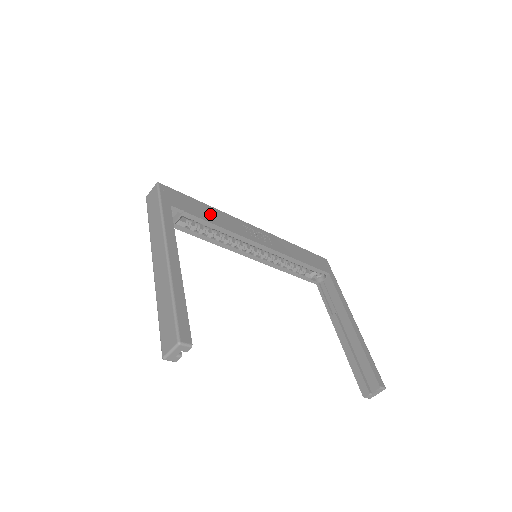
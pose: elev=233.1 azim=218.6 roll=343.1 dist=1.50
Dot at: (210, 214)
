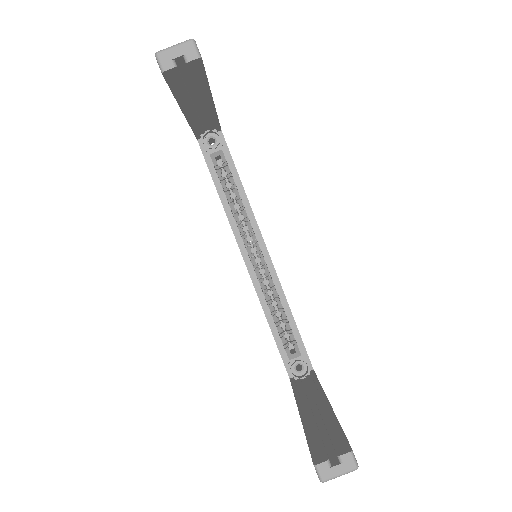
Dot at: occluded
